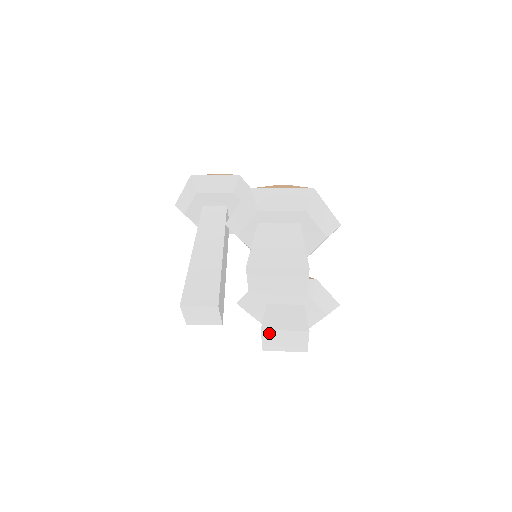
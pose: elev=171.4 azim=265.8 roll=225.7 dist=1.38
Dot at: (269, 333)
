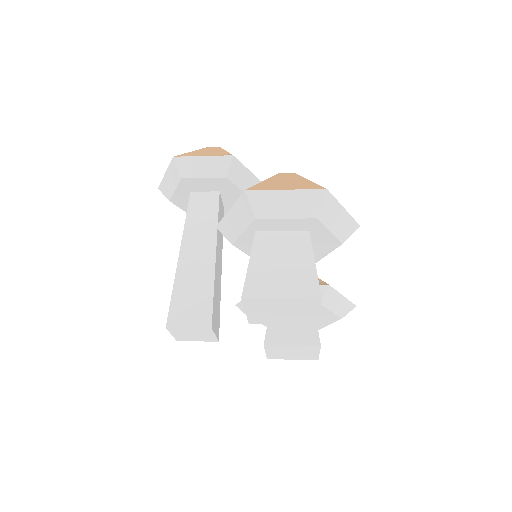
Dot at: (274, 347)
